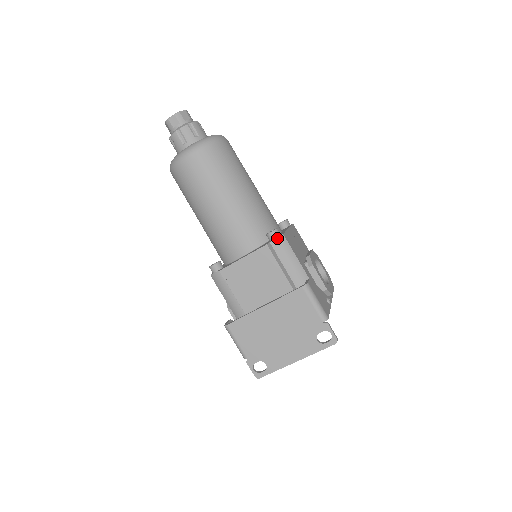
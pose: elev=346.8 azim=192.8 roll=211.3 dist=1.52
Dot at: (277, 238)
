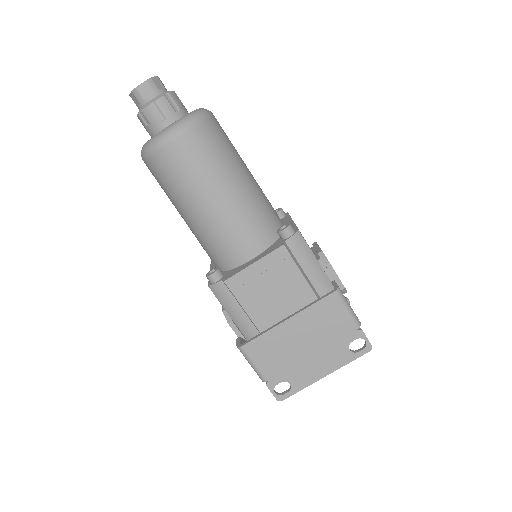
Dot at: (293, 236)
